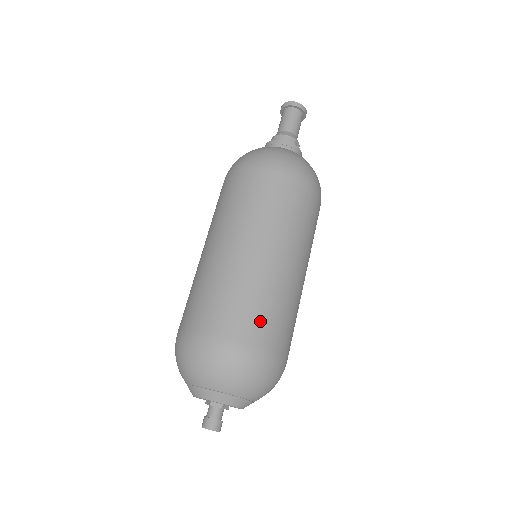
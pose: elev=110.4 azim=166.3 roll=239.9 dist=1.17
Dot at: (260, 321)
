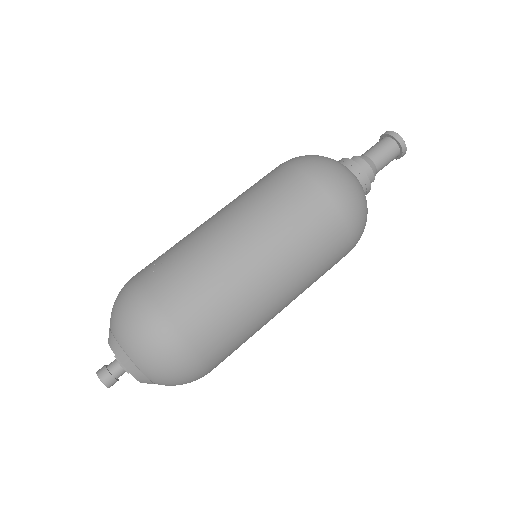
Dot at: (227, 348)
